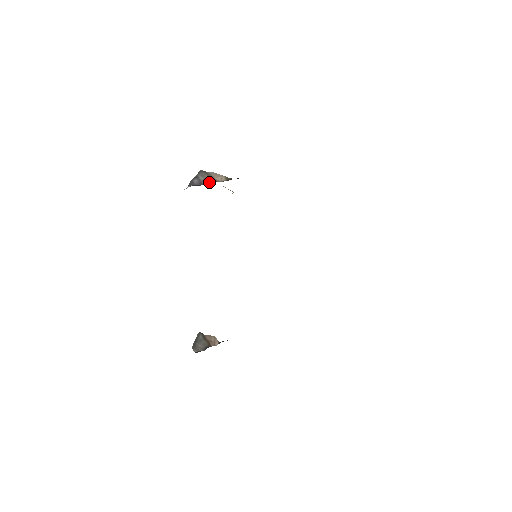
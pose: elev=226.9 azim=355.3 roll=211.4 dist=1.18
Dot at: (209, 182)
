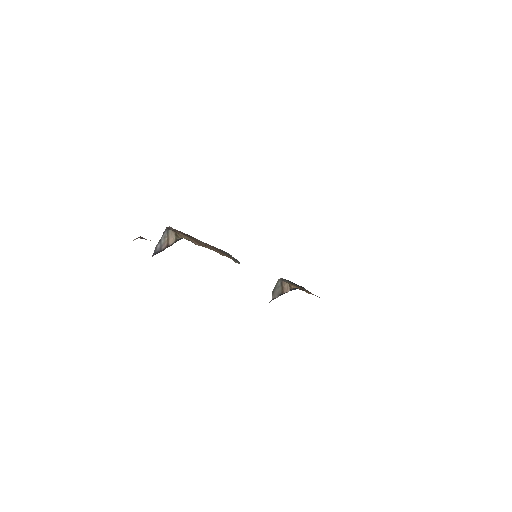
Dot at: (165, 246)
